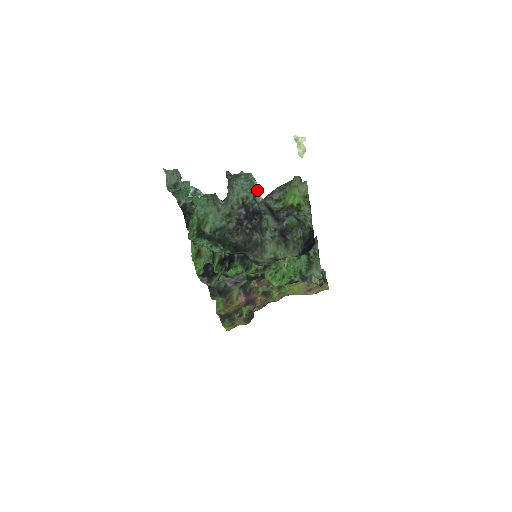
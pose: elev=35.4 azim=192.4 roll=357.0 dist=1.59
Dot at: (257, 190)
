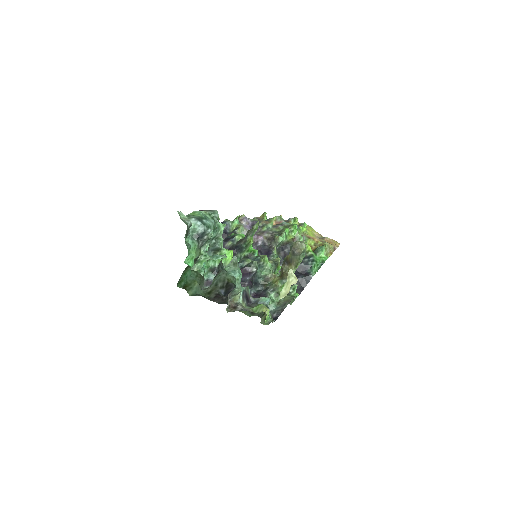
Dot at: (235, 294)
